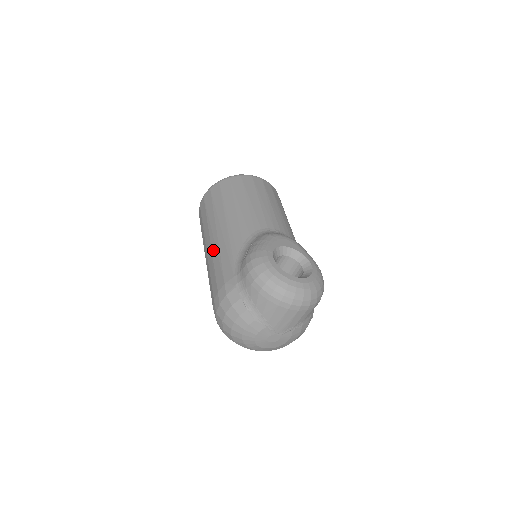
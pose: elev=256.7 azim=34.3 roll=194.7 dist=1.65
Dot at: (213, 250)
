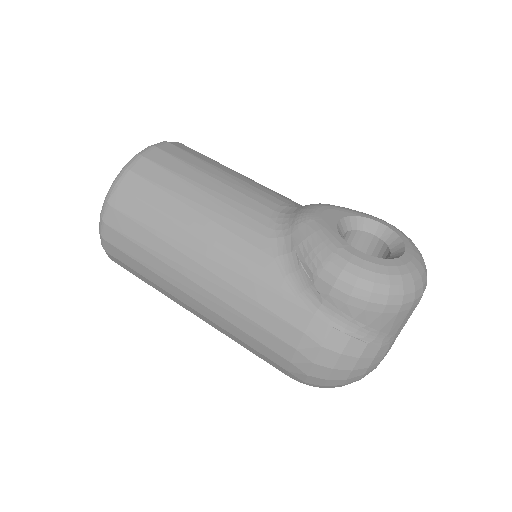
Dot at: (220, 295)
